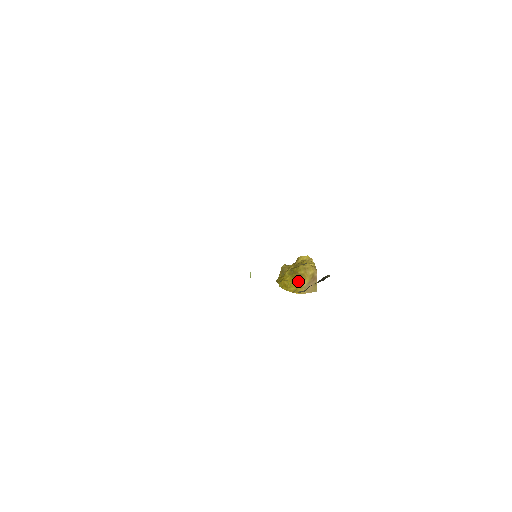
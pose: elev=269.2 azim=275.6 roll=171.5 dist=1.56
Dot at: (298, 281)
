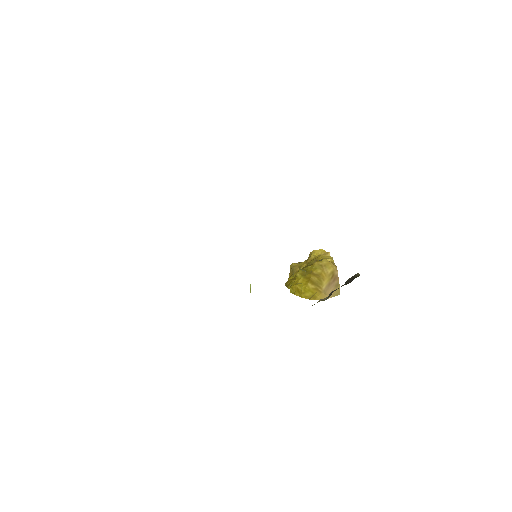
Dot at: (314, 283)
